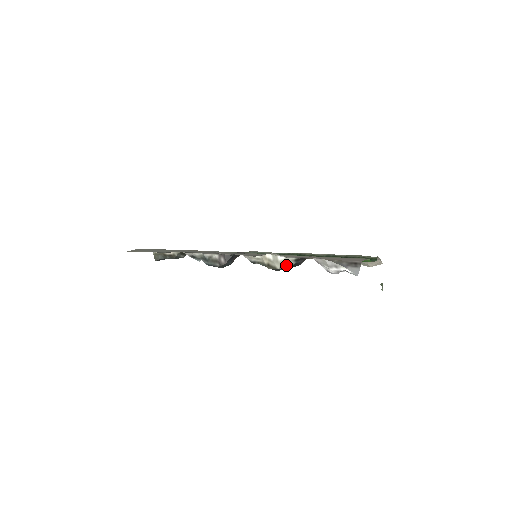
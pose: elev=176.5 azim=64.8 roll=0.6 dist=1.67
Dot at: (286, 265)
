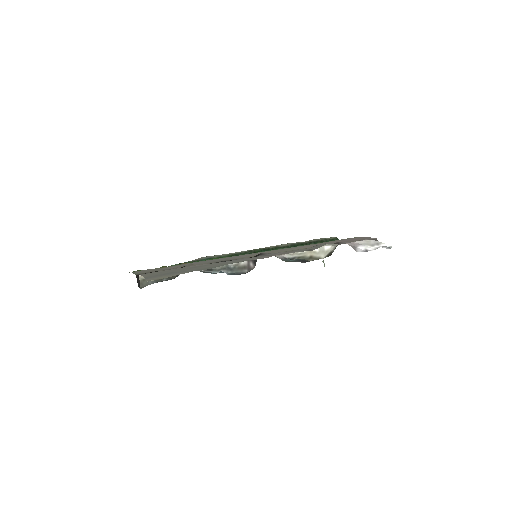
Dot at: (330, 253)
